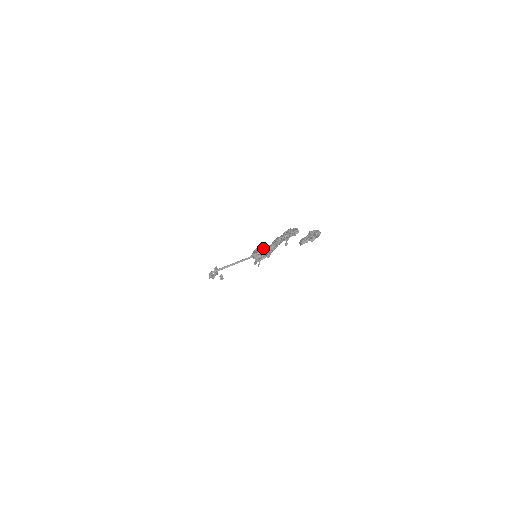
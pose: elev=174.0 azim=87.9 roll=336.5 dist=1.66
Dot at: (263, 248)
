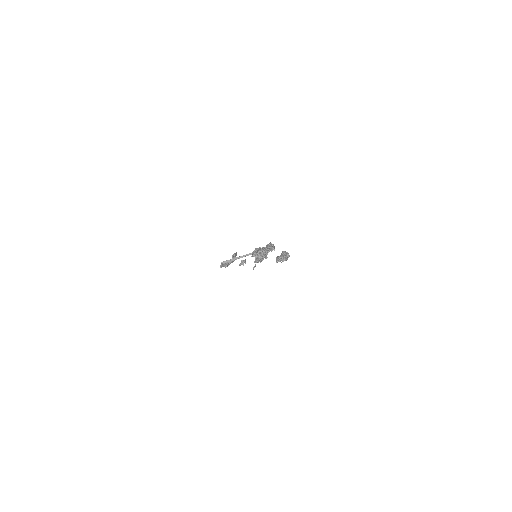
Dot at: (258, 251)
